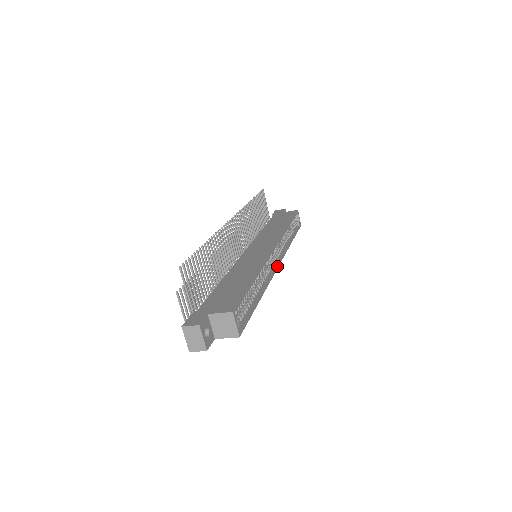
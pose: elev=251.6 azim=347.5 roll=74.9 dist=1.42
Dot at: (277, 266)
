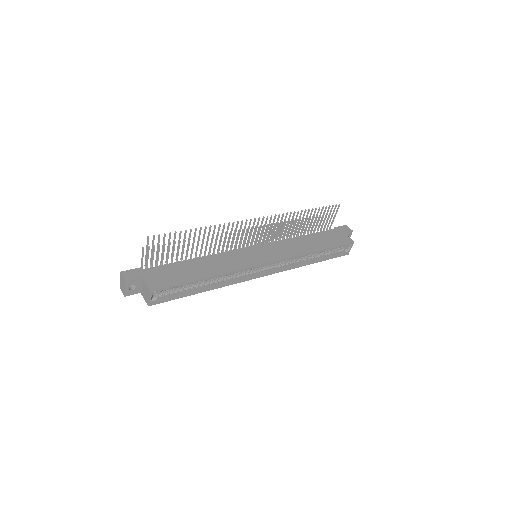
Dot at: (260, 276)
